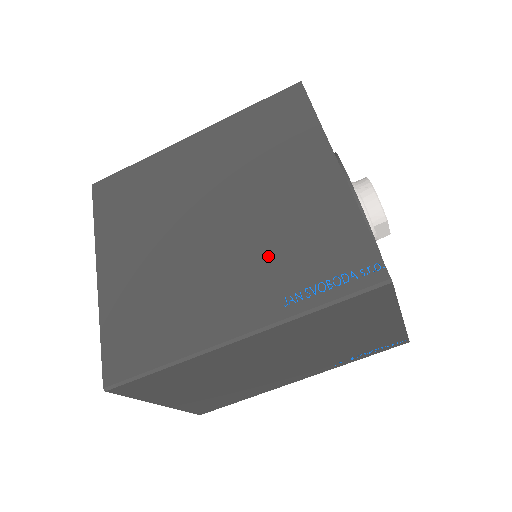
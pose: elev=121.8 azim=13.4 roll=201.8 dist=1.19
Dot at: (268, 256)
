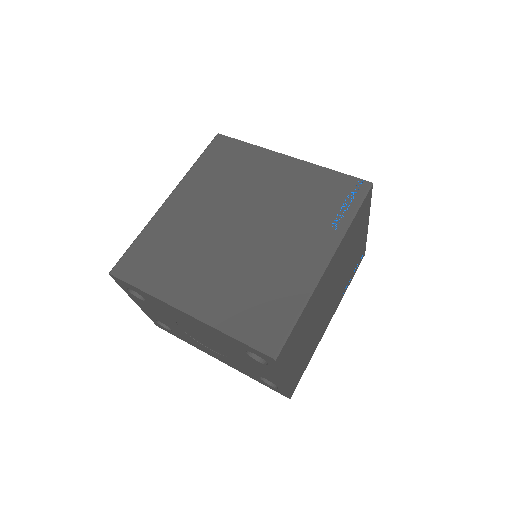
Dot at: (299, 217)
